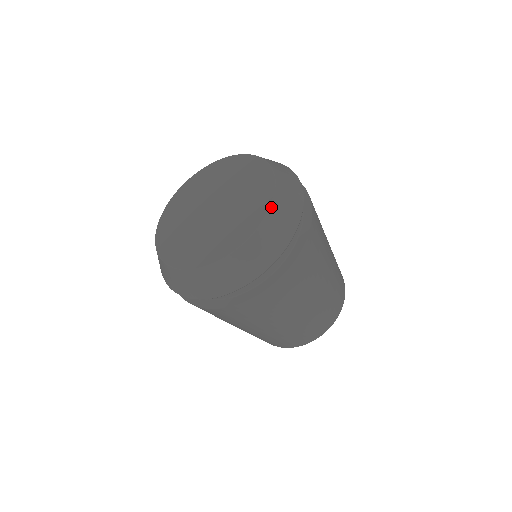
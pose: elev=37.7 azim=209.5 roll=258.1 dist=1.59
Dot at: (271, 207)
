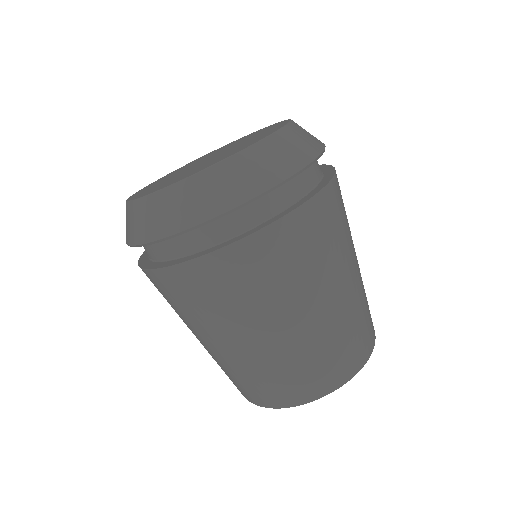
Dot at: occluded
